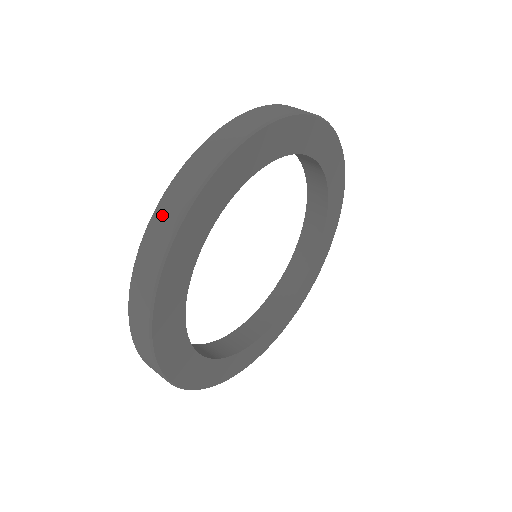
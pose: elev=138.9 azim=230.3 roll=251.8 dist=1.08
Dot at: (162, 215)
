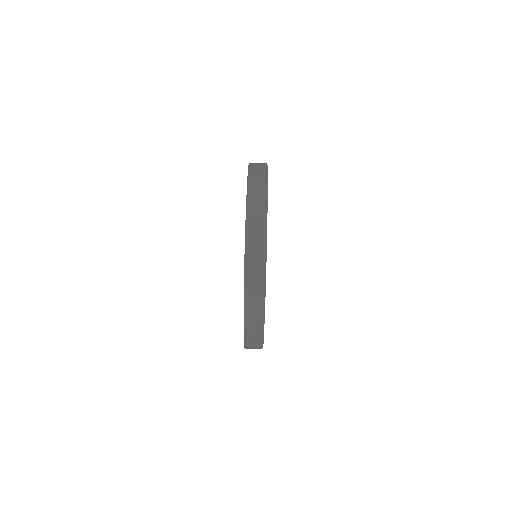
Dot at: (252, 284)
